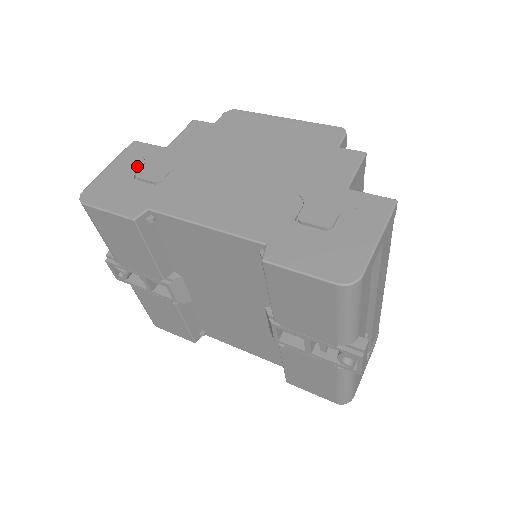
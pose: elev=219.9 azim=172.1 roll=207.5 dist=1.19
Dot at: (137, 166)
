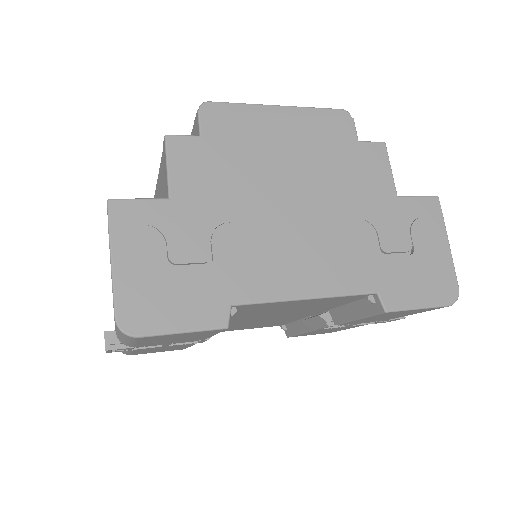
Dot at: (158, 245)
